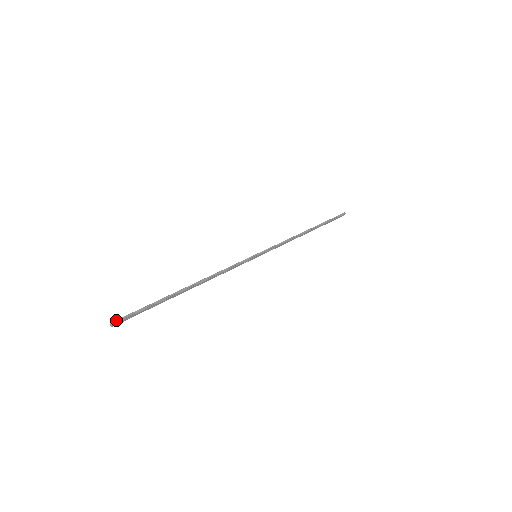
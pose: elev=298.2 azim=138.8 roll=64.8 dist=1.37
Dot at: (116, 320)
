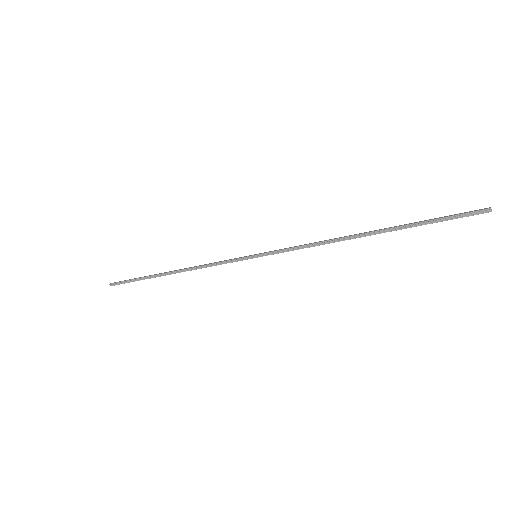
Dot at: (112, 283)
